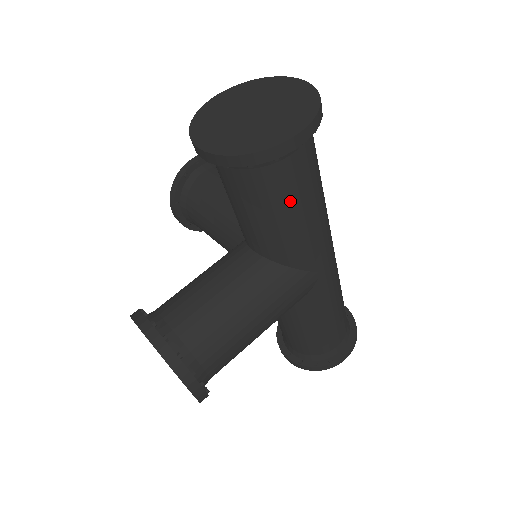
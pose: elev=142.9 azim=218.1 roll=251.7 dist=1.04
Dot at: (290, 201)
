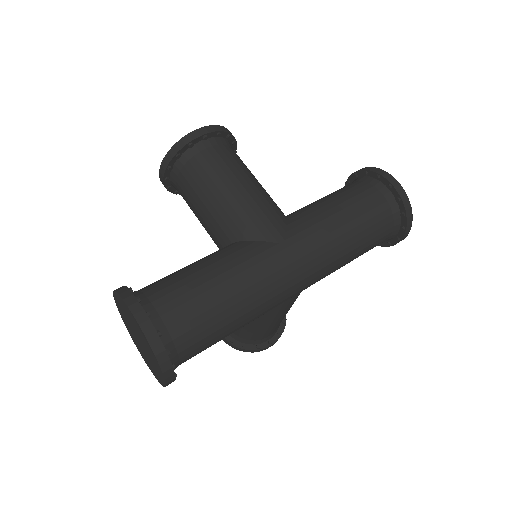
Dot at: occluded
